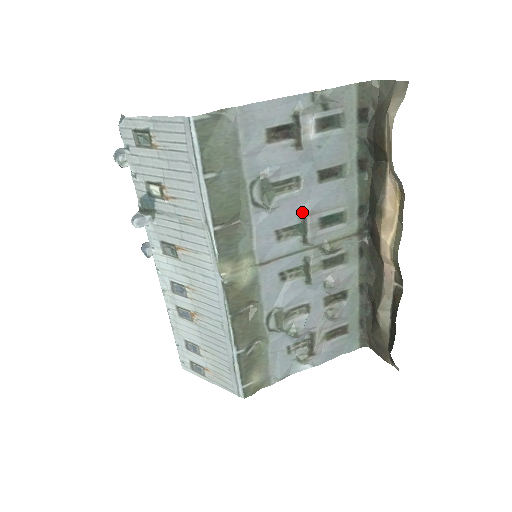
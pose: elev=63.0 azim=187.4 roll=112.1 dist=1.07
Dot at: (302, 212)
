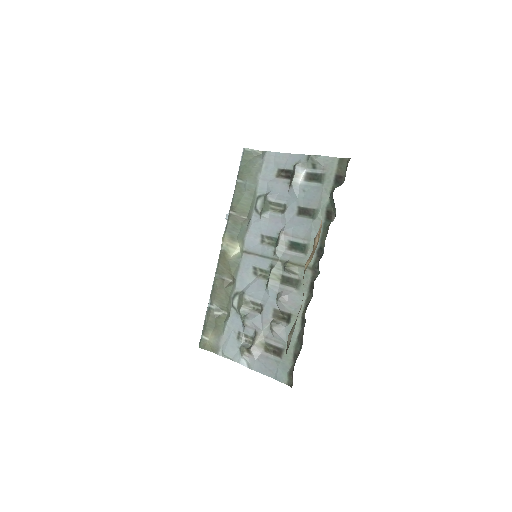
Dot at: (281, 231)
